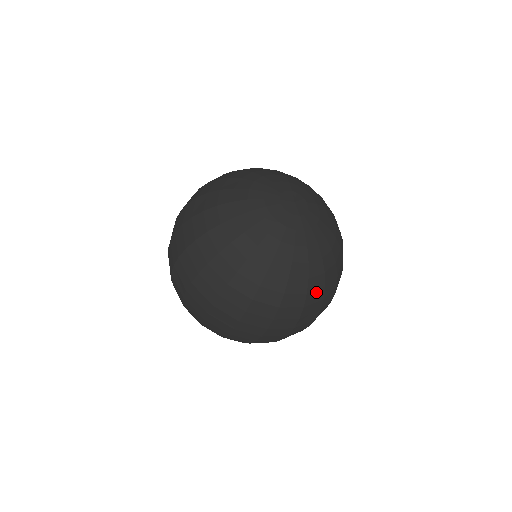
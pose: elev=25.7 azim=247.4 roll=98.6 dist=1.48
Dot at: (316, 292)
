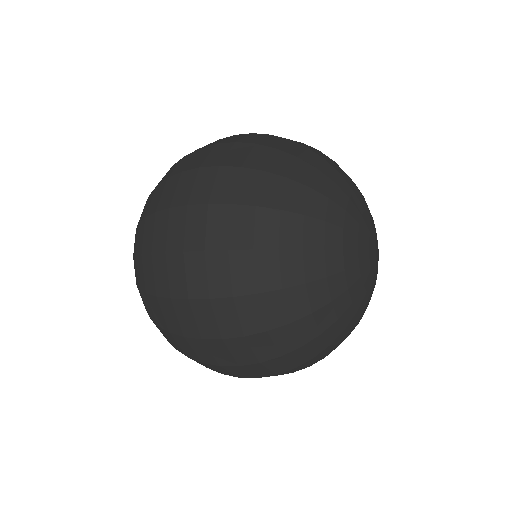
Dot at: (292, 337)
